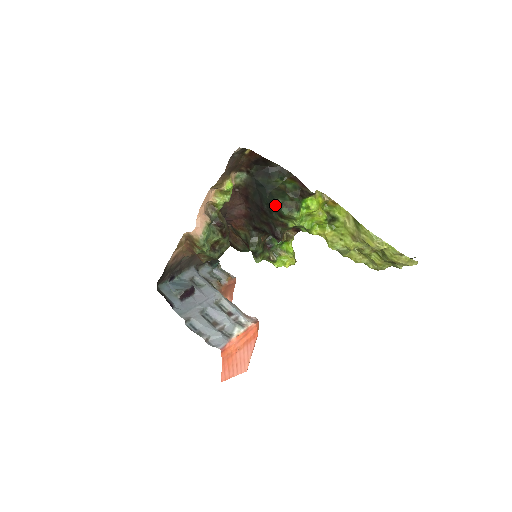
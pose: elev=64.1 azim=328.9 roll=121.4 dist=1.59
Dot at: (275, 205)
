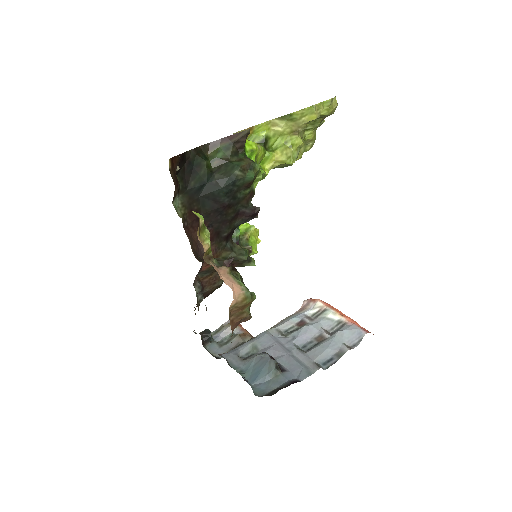
Dot at: (236, 183)
